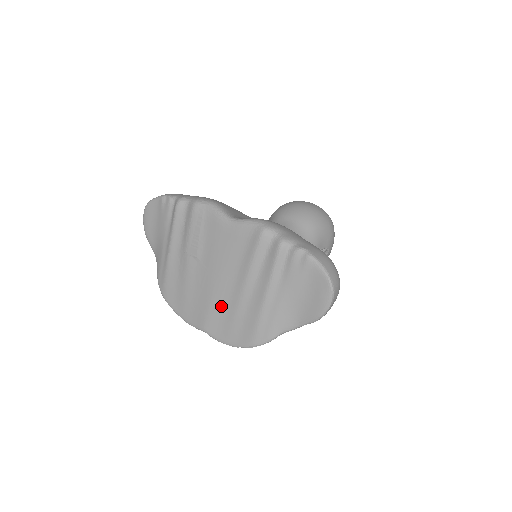
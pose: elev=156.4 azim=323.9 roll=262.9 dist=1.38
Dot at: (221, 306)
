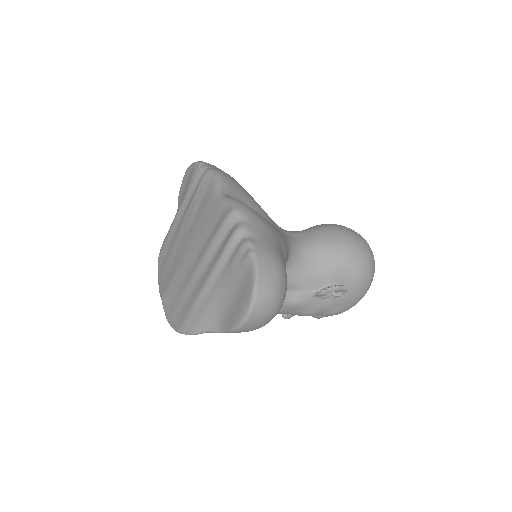
Dot at: (179, 280)
